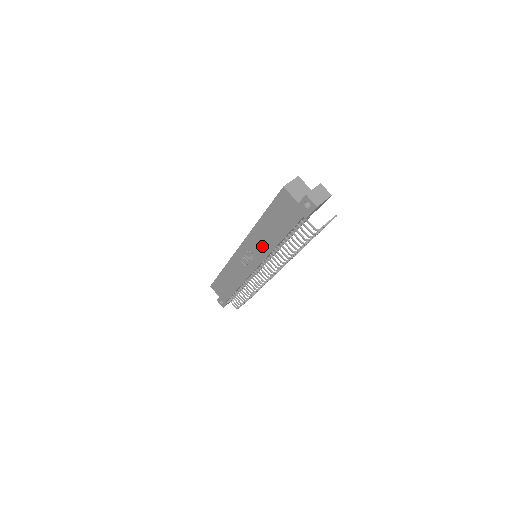
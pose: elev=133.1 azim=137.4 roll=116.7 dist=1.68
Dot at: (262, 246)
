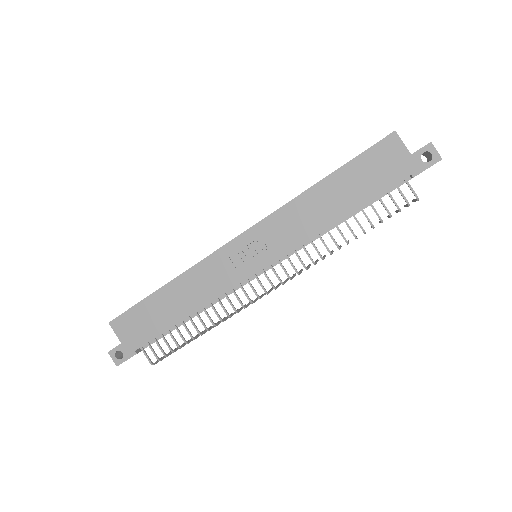
Dot at: (298, 227)
